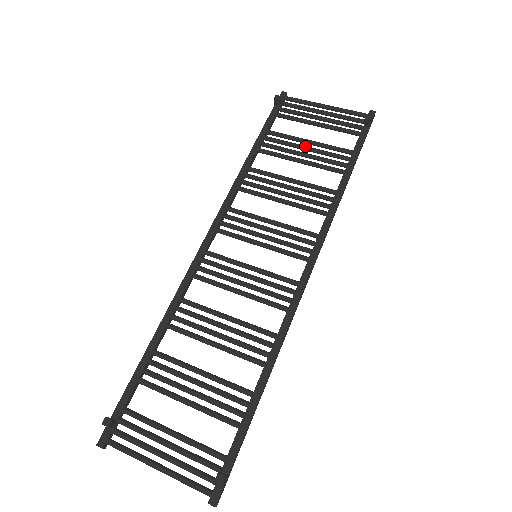
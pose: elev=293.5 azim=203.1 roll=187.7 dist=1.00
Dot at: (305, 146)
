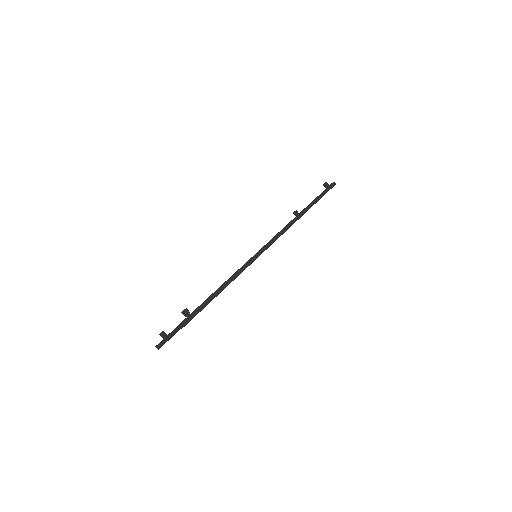
Dot at: occluded
